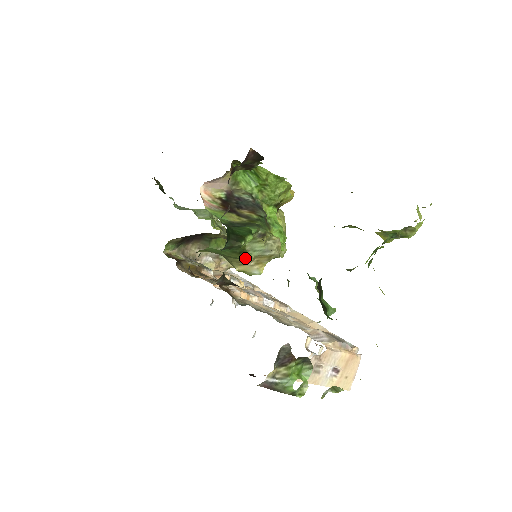
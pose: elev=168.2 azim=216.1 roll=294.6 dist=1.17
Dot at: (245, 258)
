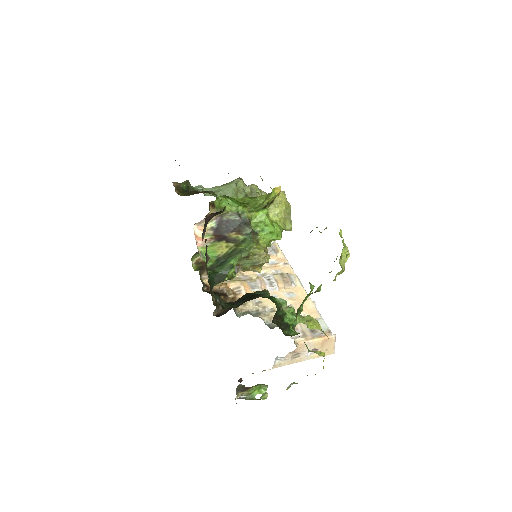
Dot at: (243, 269)
